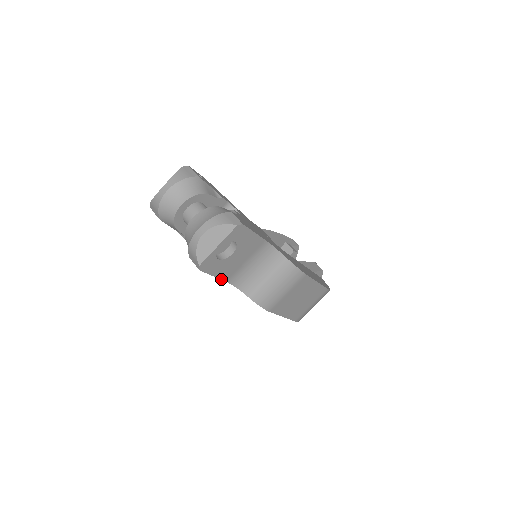
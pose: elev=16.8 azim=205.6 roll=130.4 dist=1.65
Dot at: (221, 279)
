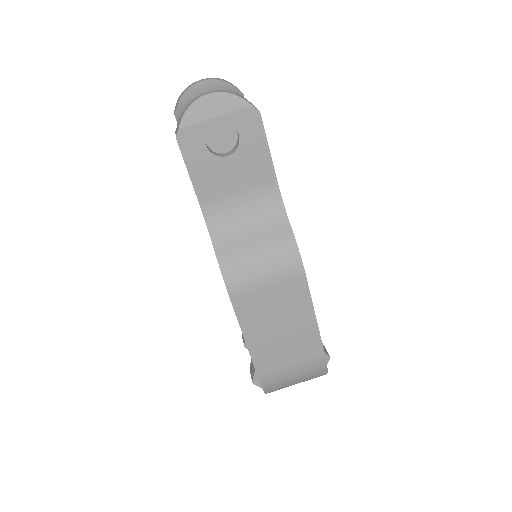
Dot at: (195, 192)
